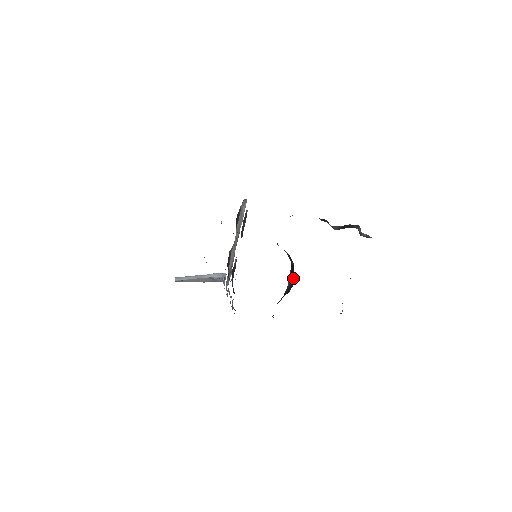
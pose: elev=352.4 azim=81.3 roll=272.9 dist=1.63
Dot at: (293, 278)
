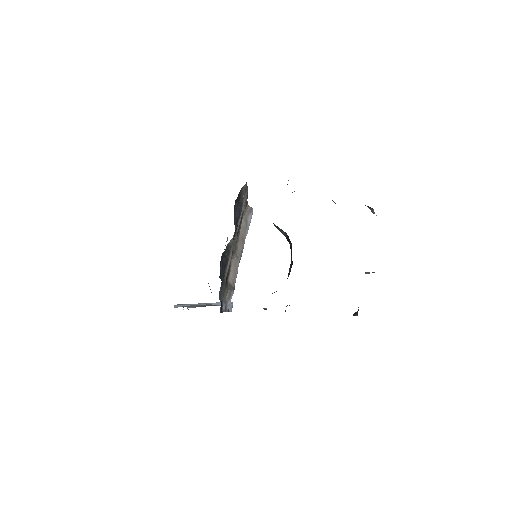
Dot at: (292, 264)
